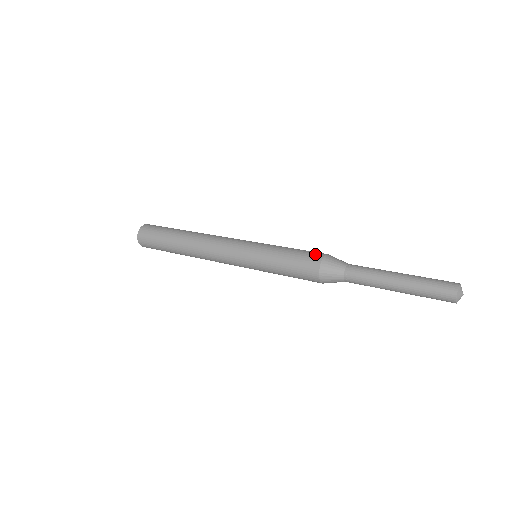
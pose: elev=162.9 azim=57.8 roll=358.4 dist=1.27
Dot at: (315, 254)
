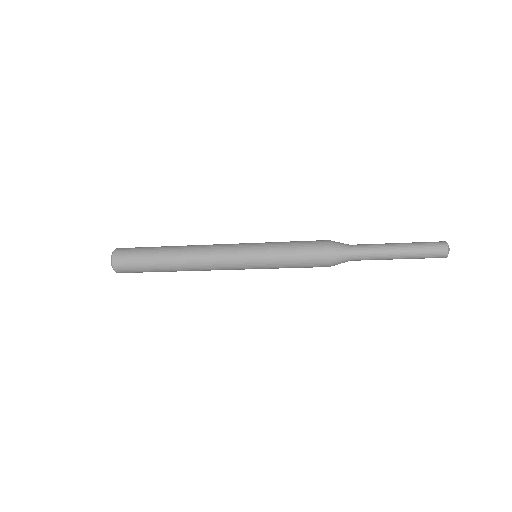
Dot at: (319, 240)
